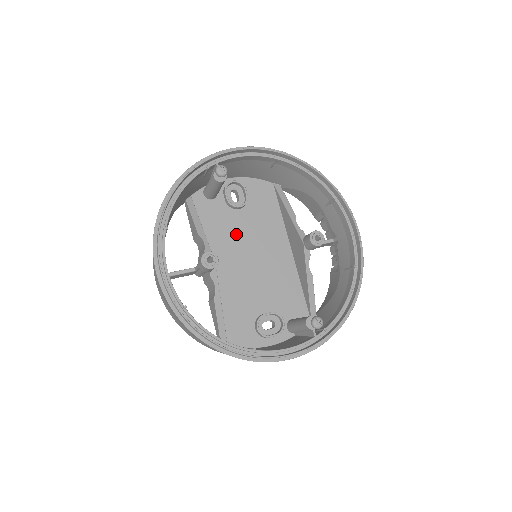
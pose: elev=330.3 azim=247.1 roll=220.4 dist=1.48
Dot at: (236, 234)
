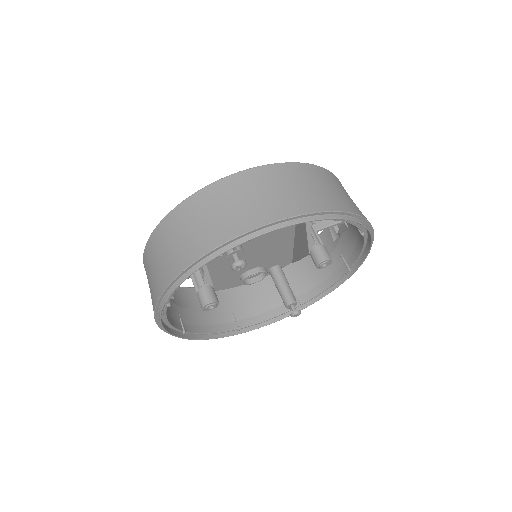
Dot at: occluded
